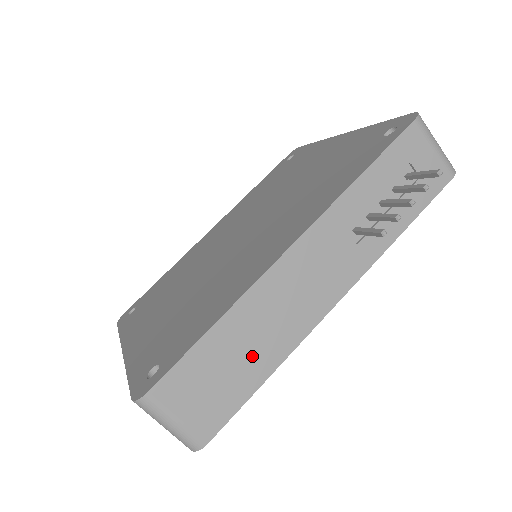
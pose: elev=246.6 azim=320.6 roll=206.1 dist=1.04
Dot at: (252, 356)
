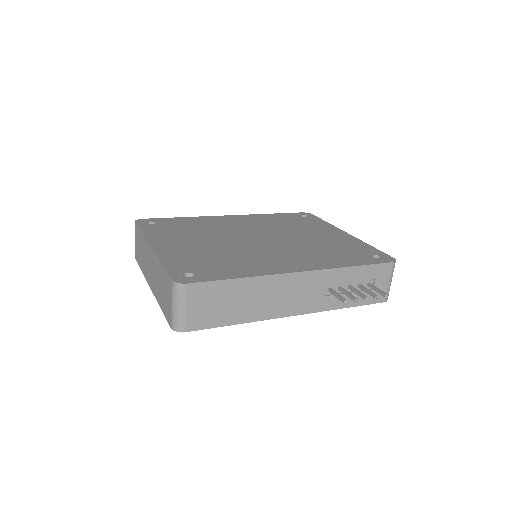
Dot at: (241, 307)
